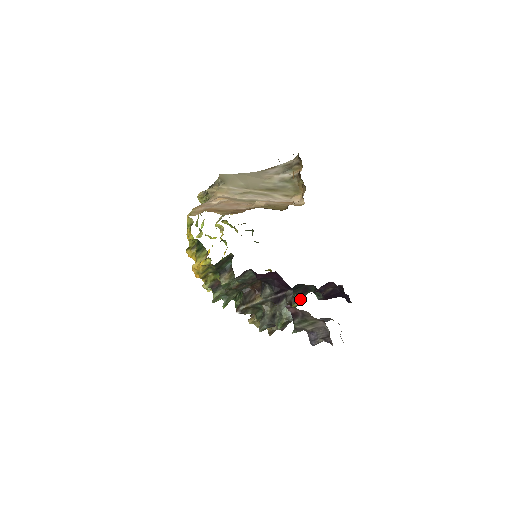
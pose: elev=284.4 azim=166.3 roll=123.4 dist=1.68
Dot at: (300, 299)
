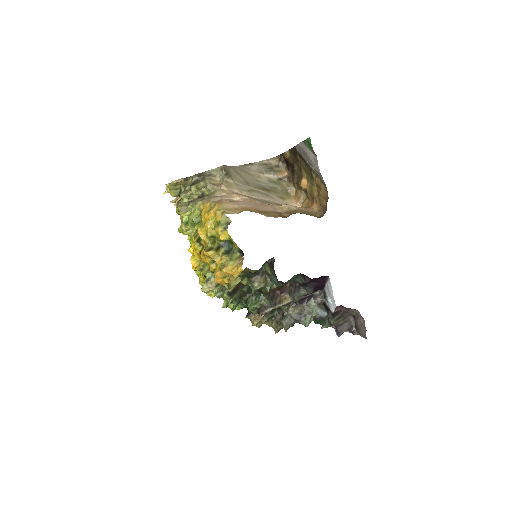
Dot at: occluded
